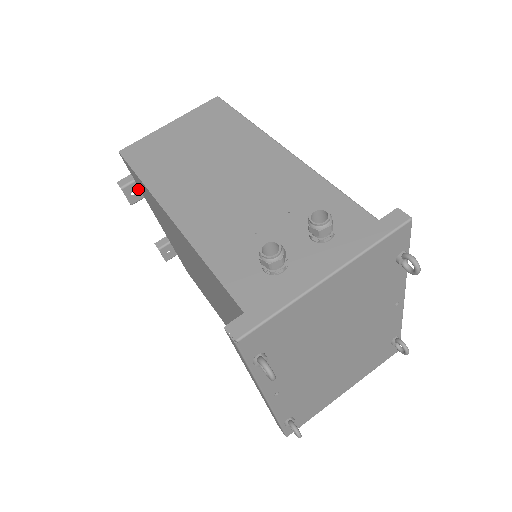
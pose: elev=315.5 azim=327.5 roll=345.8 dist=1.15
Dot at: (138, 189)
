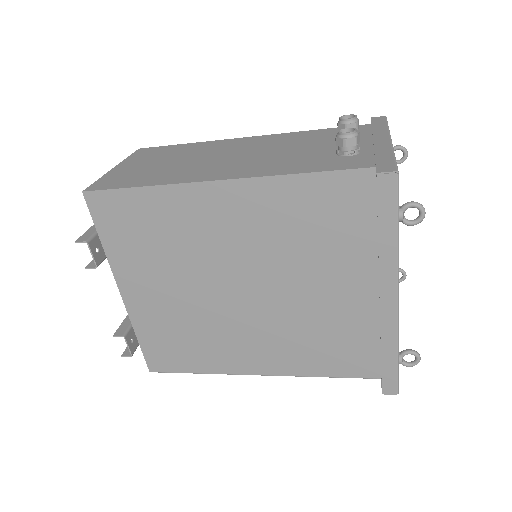
Dot at: (100, 245)
